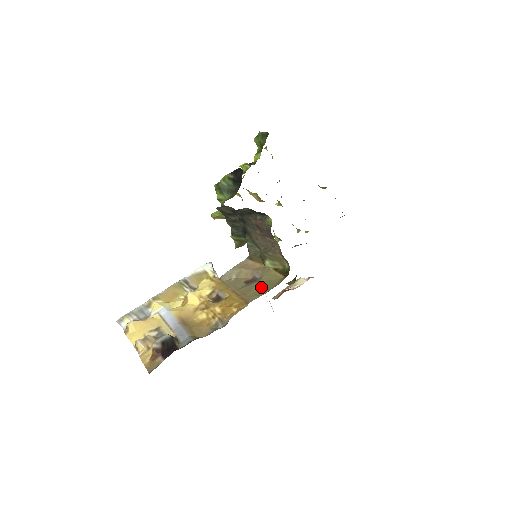
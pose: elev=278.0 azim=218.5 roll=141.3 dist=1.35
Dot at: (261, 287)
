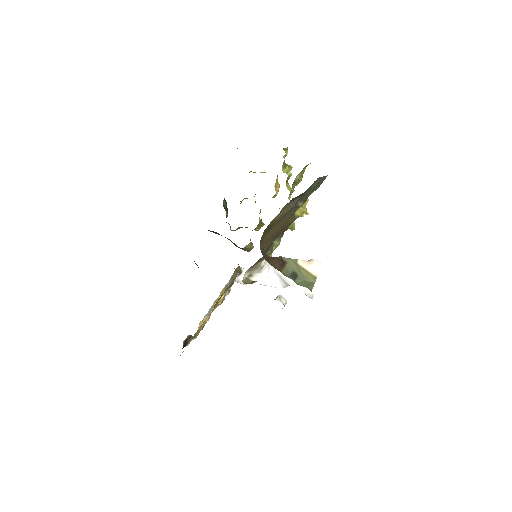
Dot at: occluded
